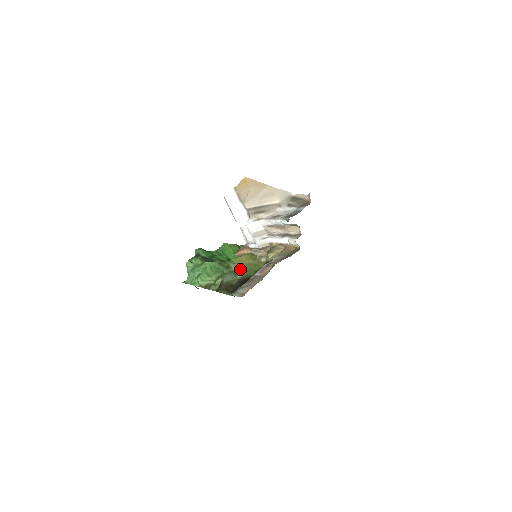
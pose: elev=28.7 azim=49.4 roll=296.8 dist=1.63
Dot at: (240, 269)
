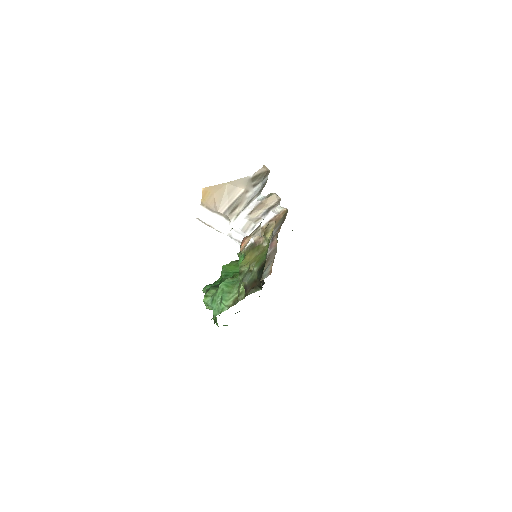
Dot at: (252, 265)
